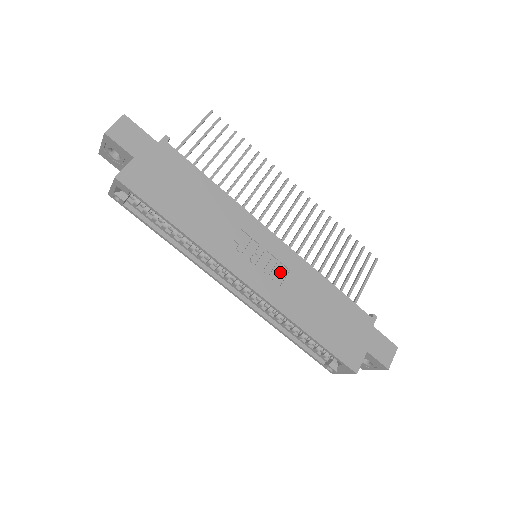
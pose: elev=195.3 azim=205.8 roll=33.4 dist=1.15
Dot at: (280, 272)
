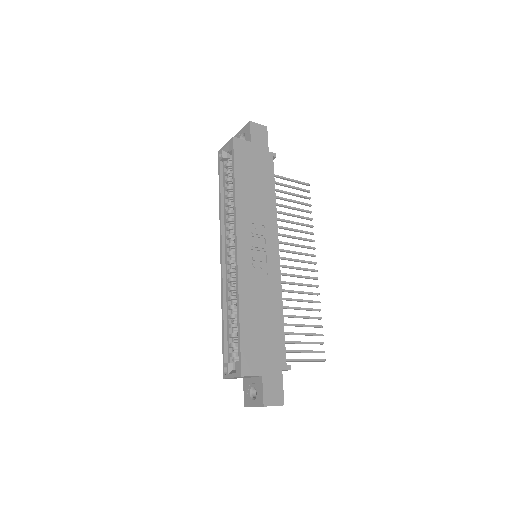
Dot at: (261, 269)
